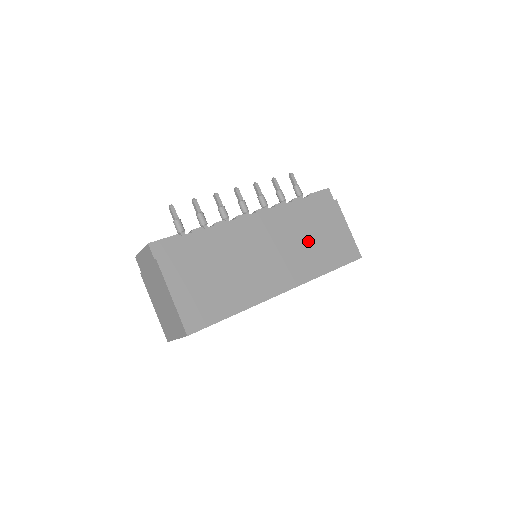
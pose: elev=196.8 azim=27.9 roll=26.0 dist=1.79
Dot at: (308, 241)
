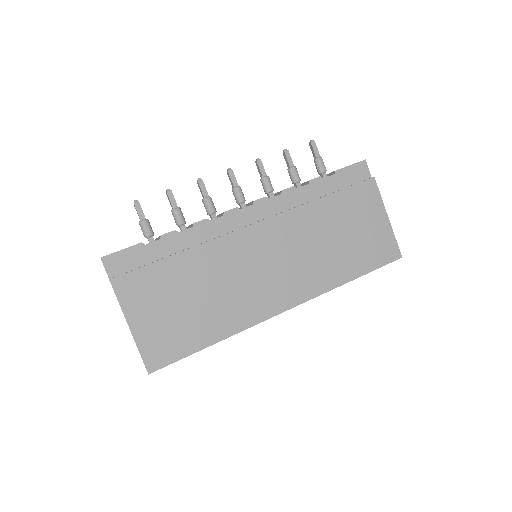
Dot at: (325, 240)
